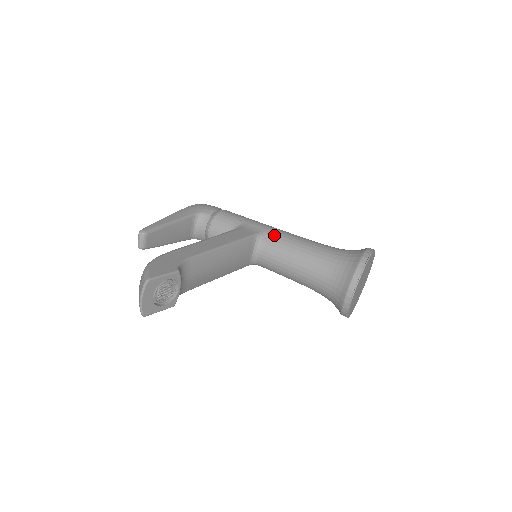
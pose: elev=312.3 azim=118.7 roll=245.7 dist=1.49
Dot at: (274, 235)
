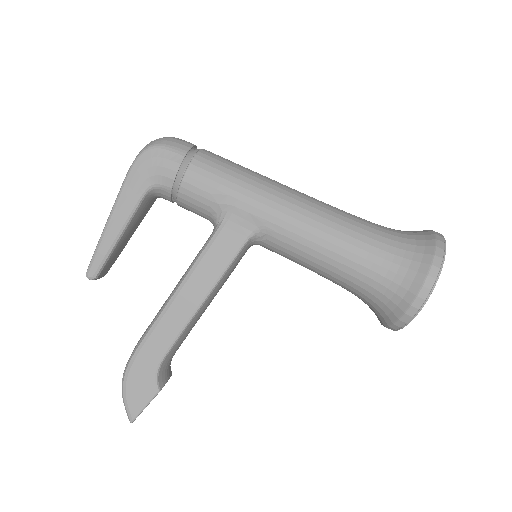
Dot at: (277, 235)
